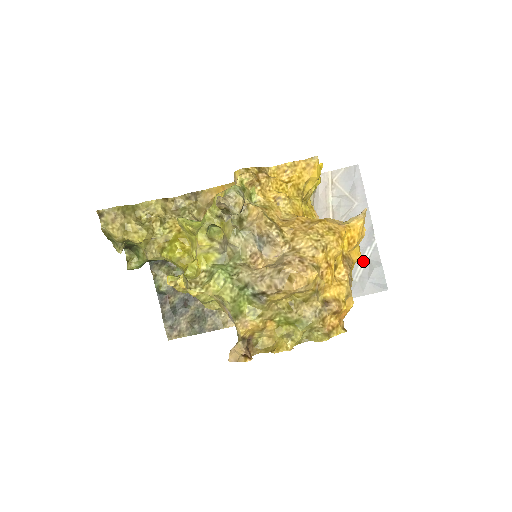
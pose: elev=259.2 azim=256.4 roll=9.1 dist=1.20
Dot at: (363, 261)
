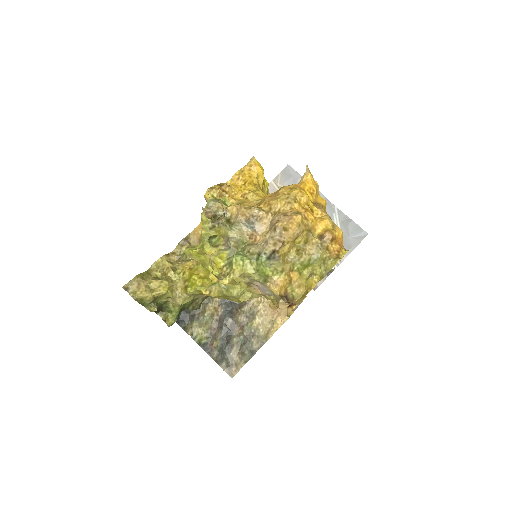
Dot at: occluded
